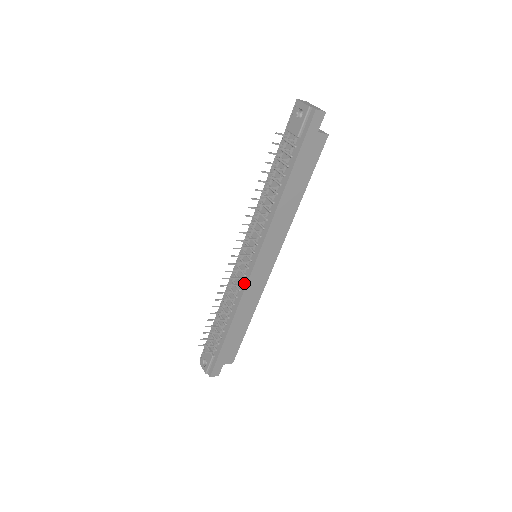
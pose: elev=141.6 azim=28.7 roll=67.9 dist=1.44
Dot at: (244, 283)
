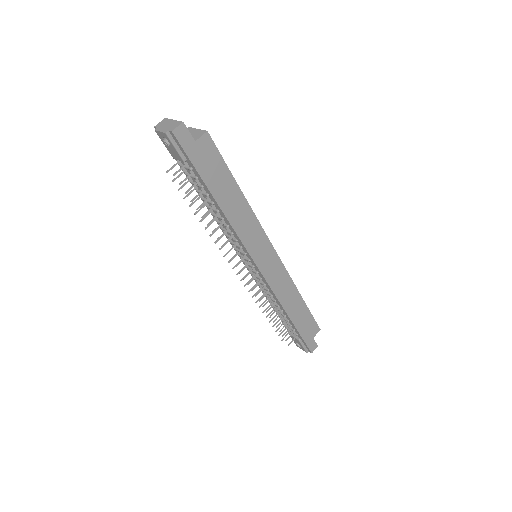
Dot at: (266, 284)
